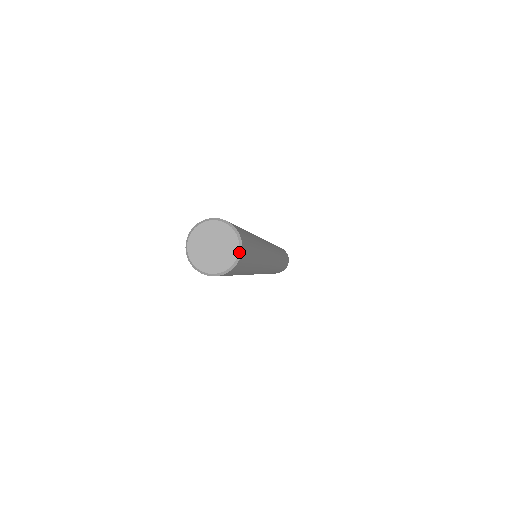
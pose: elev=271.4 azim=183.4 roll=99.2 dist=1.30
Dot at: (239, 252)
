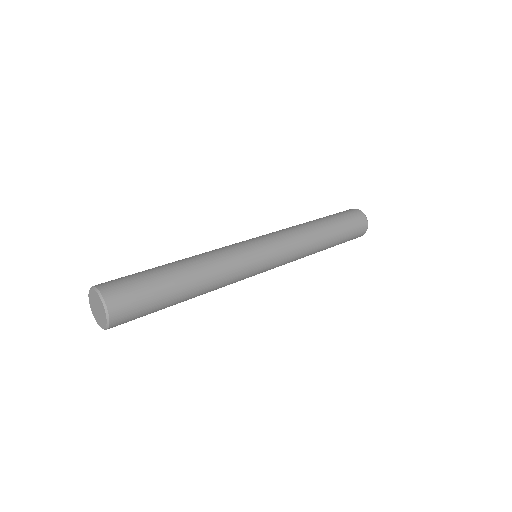
Dot at: (107, 324)
